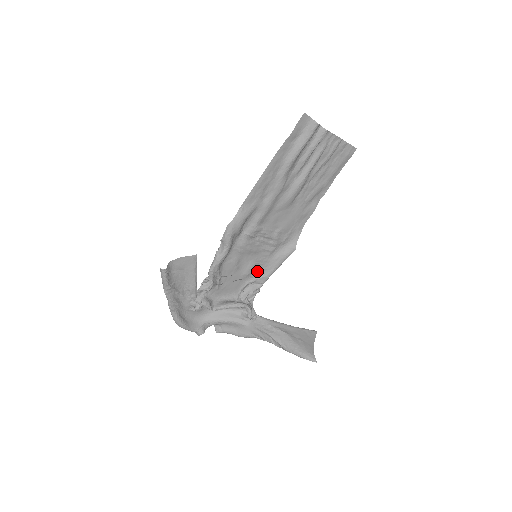
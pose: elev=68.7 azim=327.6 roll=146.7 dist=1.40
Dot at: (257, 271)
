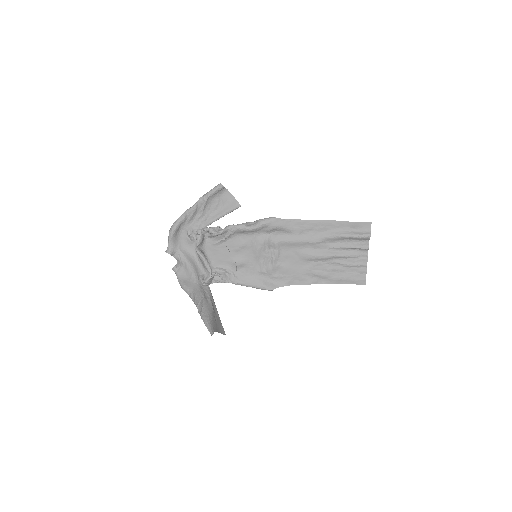
Dot at: (240, 271)
